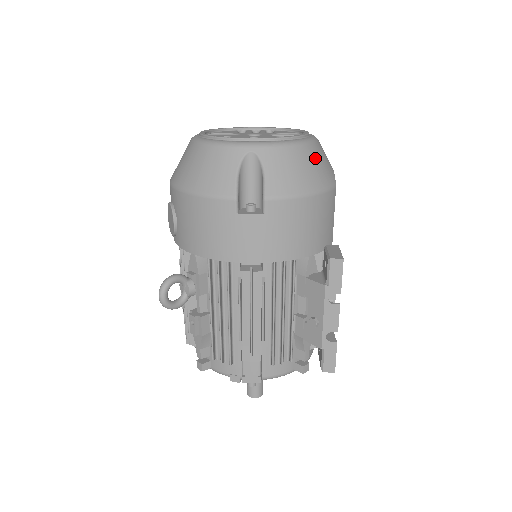
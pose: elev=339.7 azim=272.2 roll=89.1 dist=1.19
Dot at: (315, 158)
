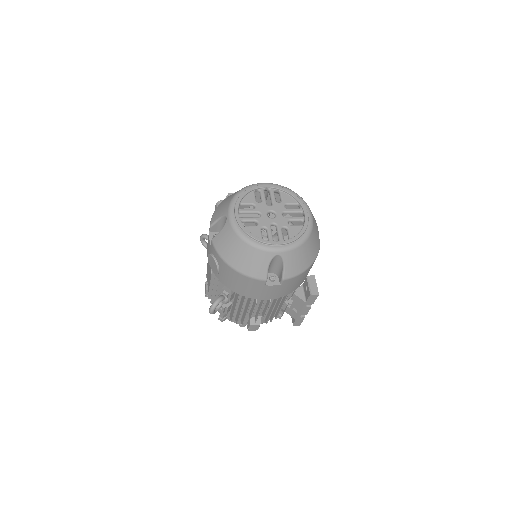
Dot at: (312, 243)
